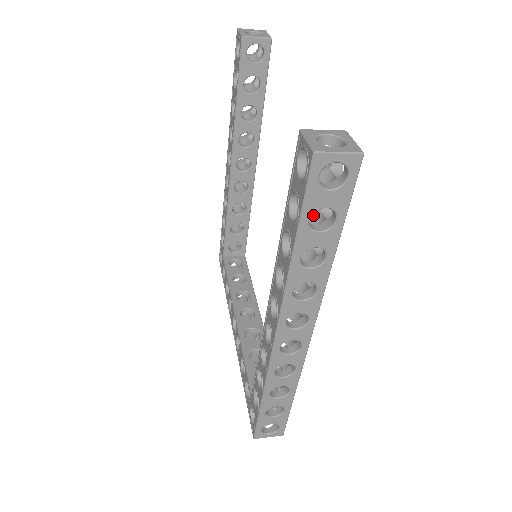
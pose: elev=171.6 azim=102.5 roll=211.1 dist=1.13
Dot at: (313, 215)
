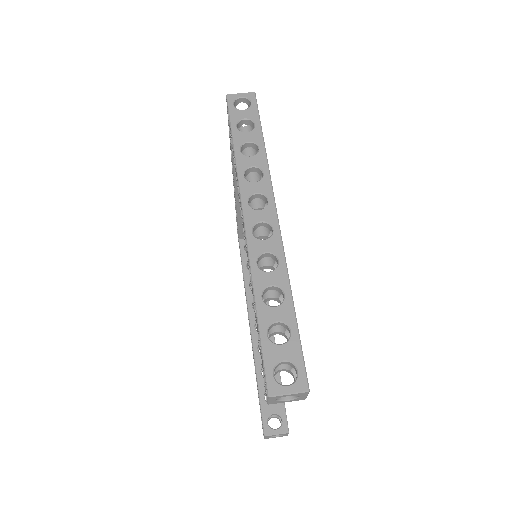
Dot at: occluded
